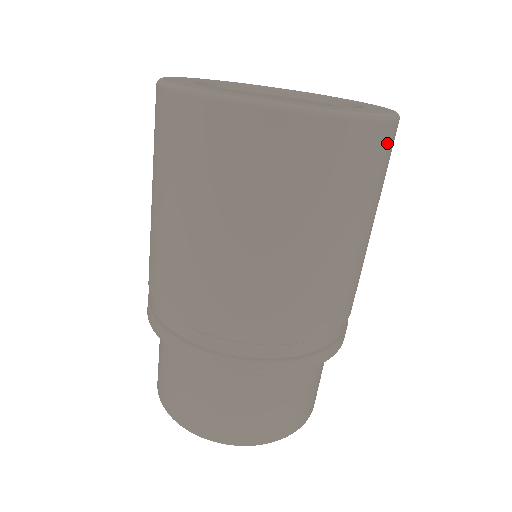
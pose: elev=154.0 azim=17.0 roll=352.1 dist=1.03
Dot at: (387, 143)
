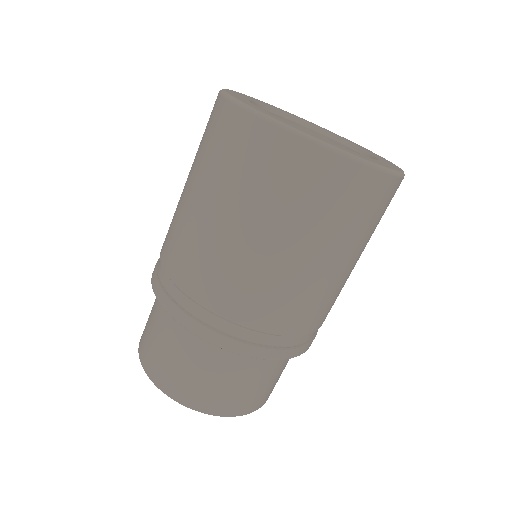
Dot at: occluded
